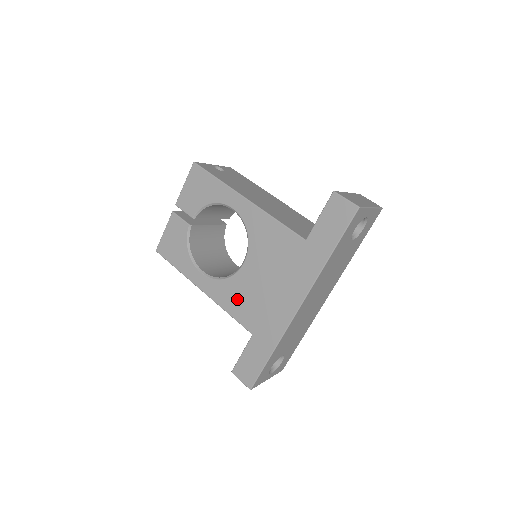
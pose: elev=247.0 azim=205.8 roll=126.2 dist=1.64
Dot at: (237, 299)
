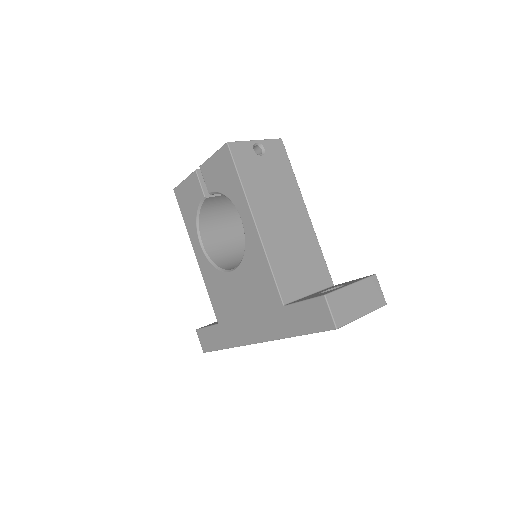
Dot at: (217, 290)
